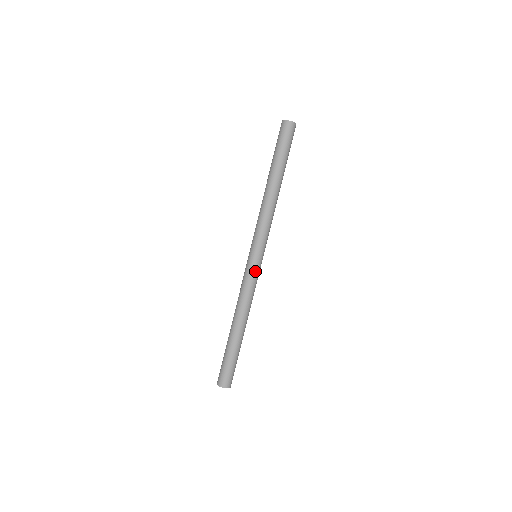
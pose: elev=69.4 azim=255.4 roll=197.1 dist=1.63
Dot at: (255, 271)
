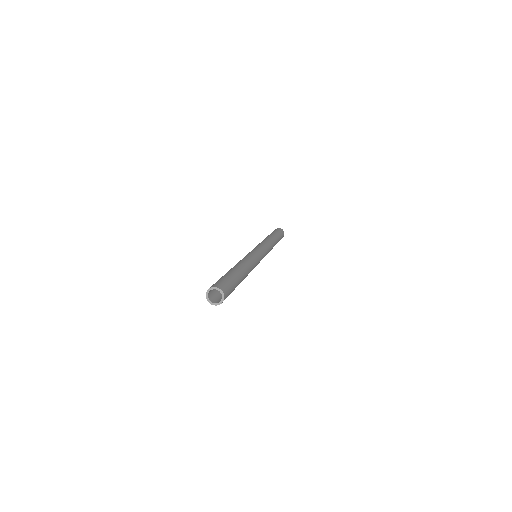
Dot at: (258, 255)
